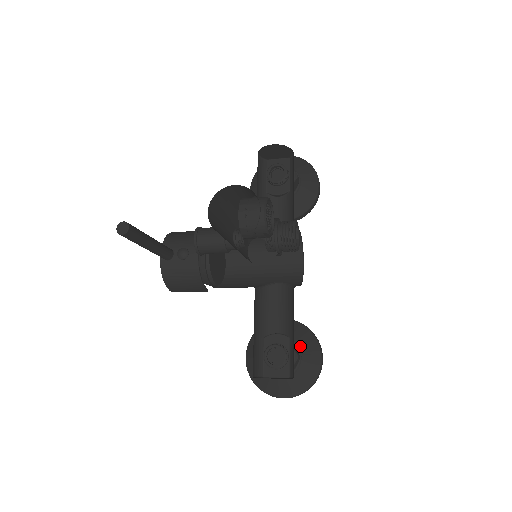
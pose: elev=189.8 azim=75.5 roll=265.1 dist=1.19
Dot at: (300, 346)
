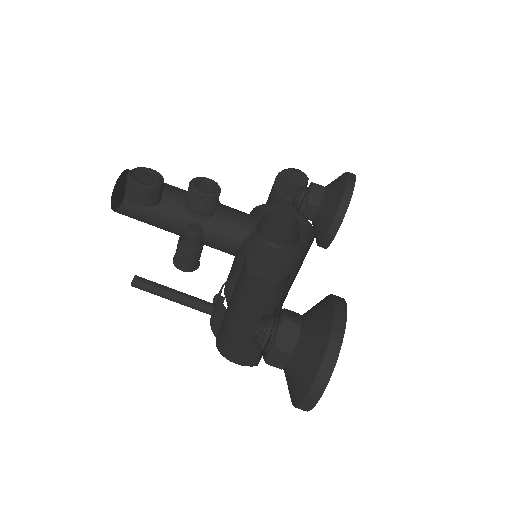
Dot at: (308, 313)
